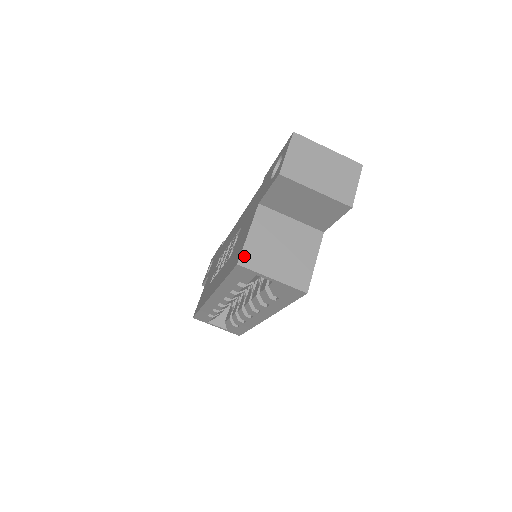
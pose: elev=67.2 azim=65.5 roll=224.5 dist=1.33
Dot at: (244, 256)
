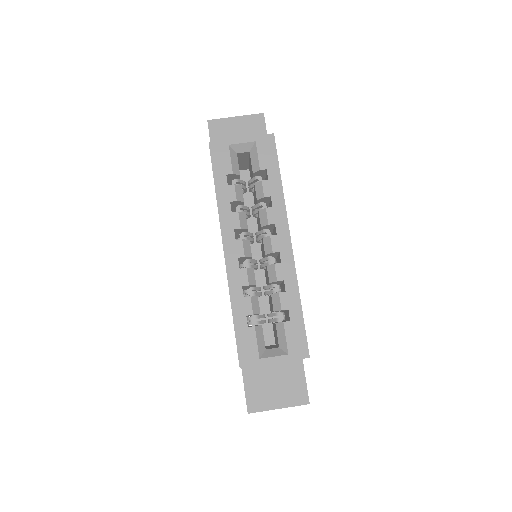
Dot at: occluded
